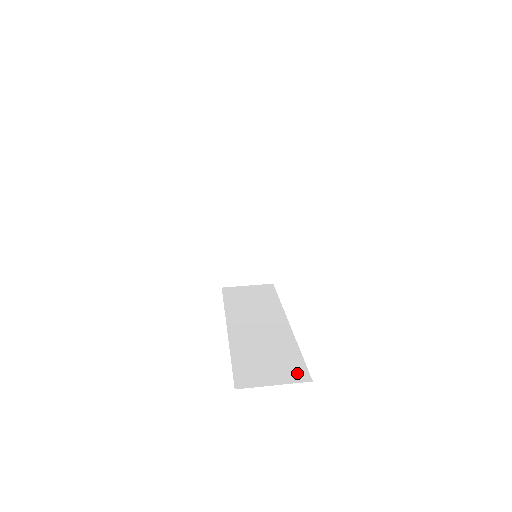
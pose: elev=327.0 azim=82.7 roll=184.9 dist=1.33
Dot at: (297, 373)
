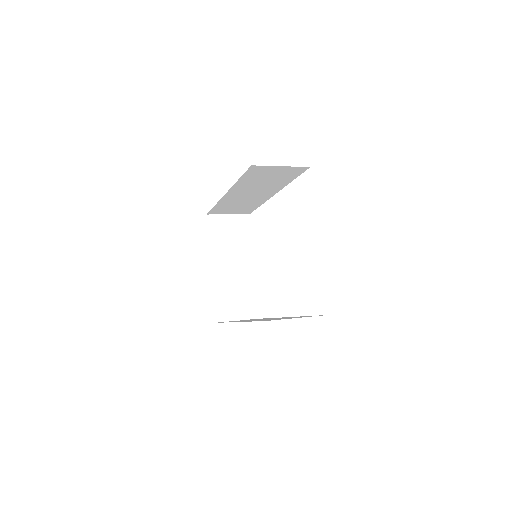
Dot at: occluded
